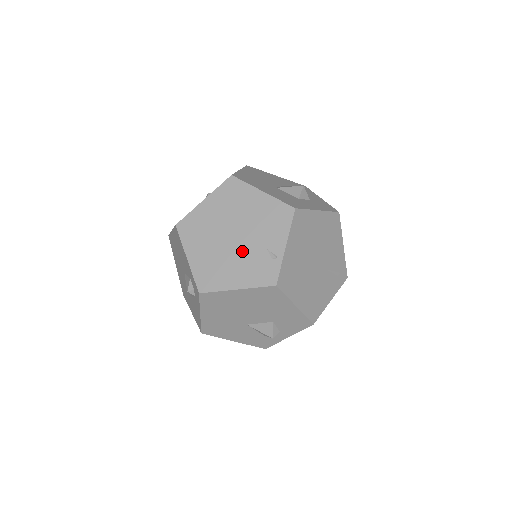
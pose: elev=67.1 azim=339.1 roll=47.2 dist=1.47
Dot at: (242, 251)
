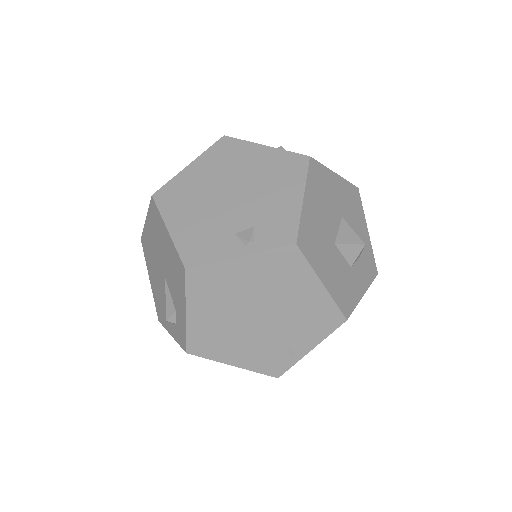
Dot at: (260, 335)
